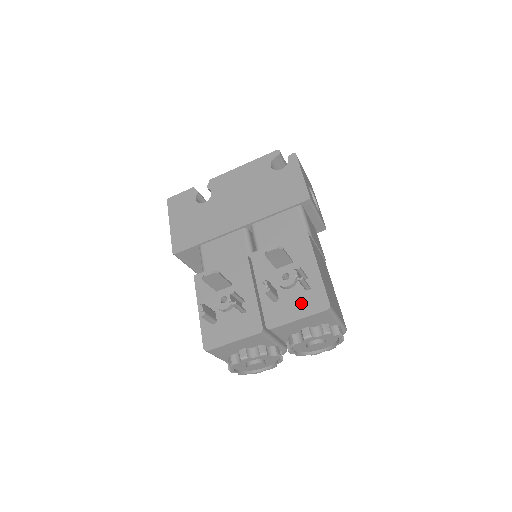
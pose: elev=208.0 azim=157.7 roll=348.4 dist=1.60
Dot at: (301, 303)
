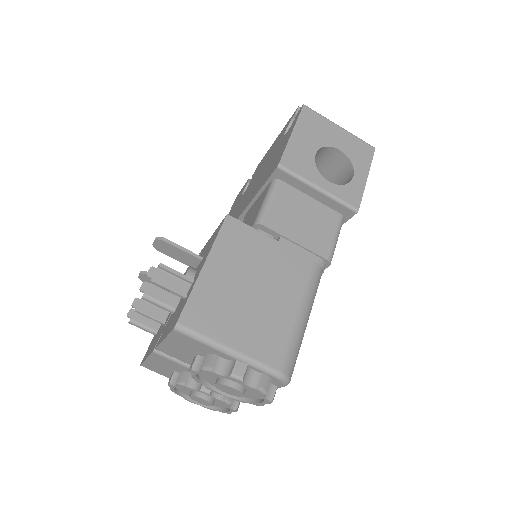
Dot at: (174, 317)
